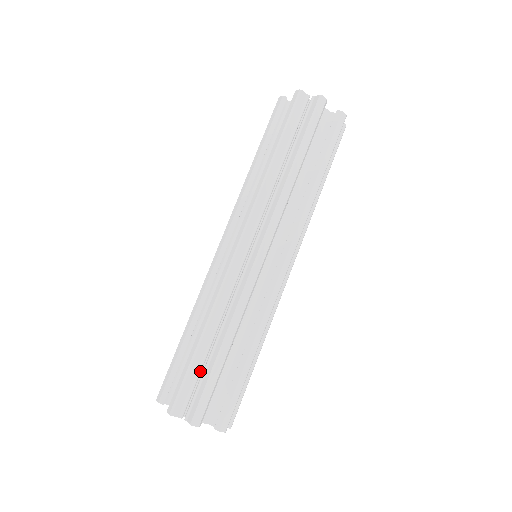
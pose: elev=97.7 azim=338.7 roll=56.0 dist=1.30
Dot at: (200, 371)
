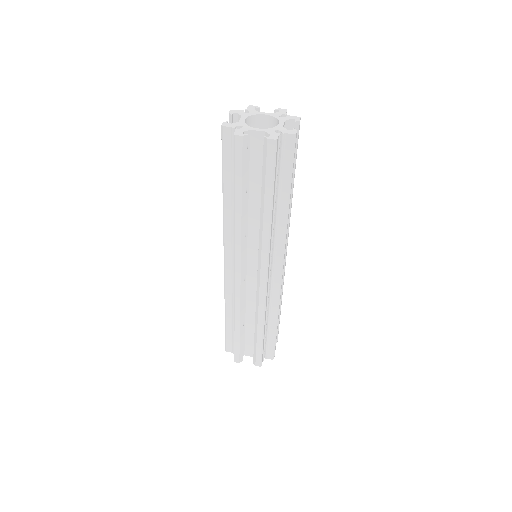
Dot at: (233, 333)
